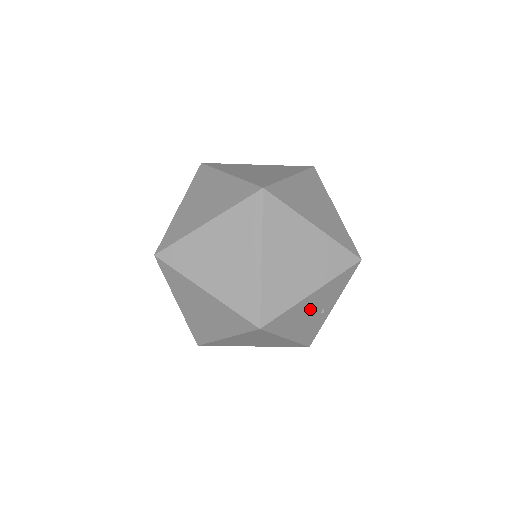
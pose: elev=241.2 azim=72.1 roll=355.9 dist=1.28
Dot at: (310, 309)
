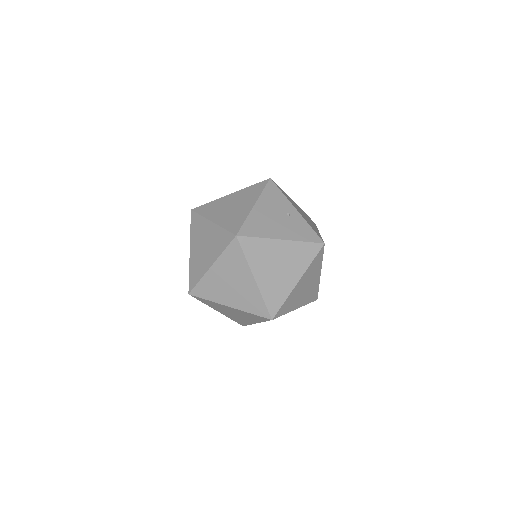
Dot at: (271, 216)
